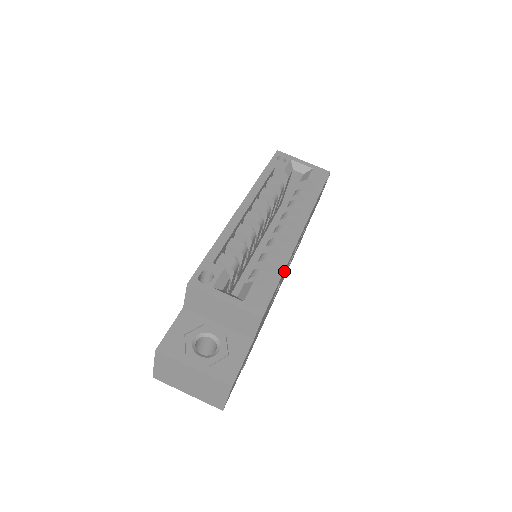
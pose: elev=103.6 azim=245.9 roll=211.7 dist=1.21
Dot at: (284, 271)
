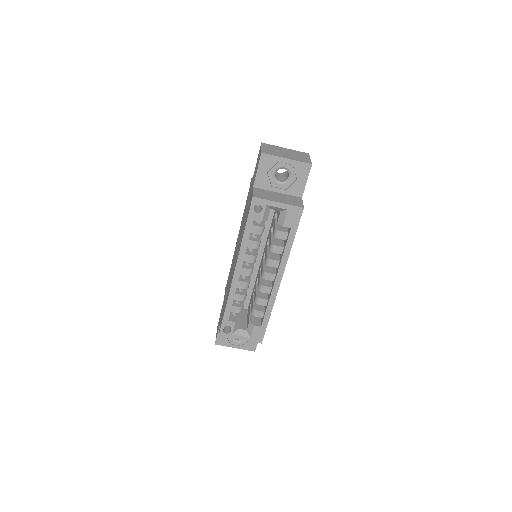
Dot at: occluded
